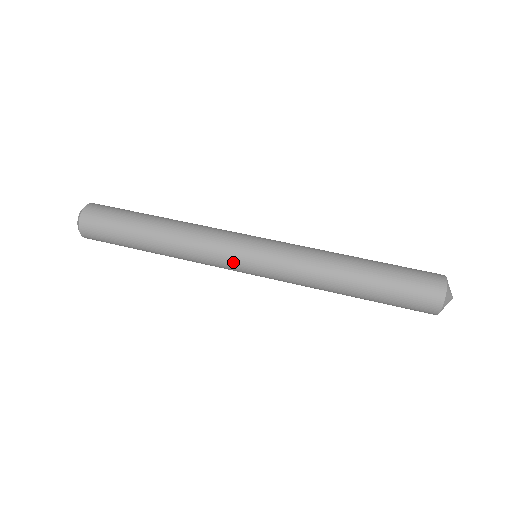
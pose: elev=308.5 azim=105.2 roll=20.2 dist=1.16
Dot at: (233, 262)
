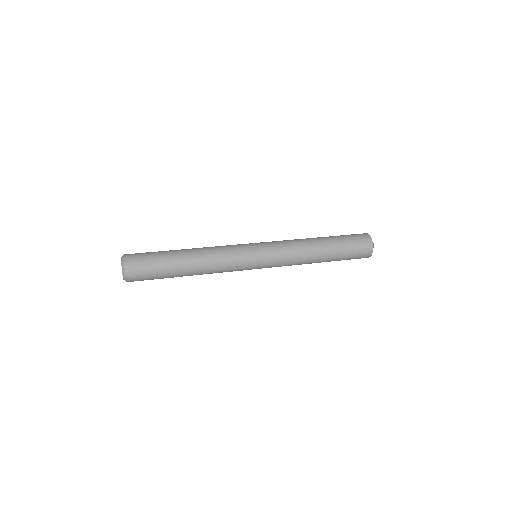
Dot at: (247, 258)
